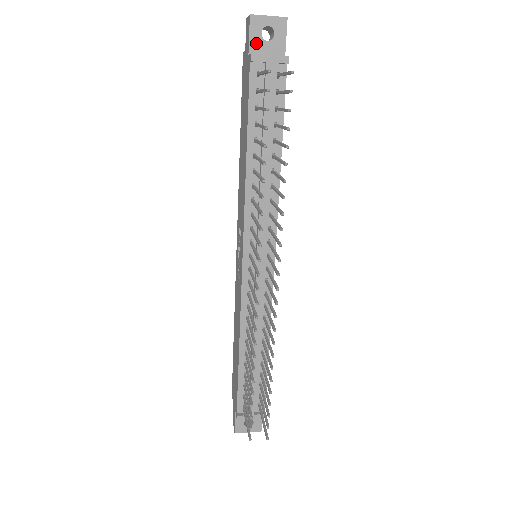
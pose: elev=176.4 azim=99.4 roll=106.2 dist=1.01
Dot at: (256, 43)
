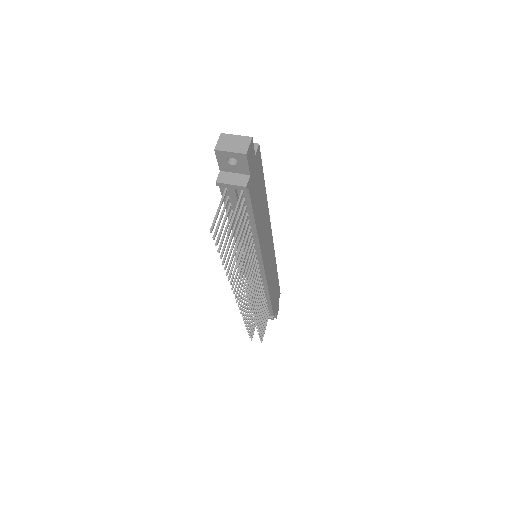
Dot at: (224, 165)
